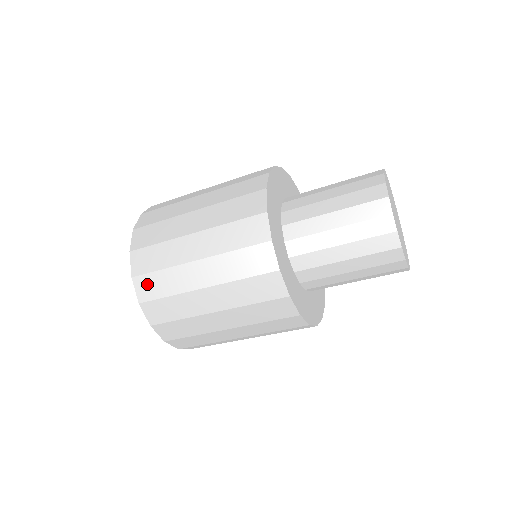
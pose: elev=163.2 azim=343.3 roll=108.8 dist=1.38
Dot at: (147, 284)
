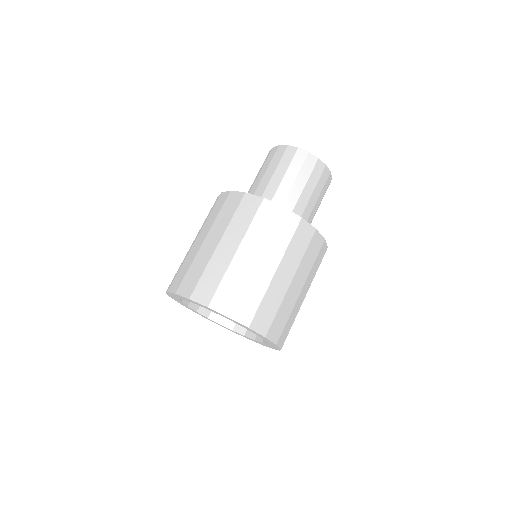
Dot at: (261, 320)
